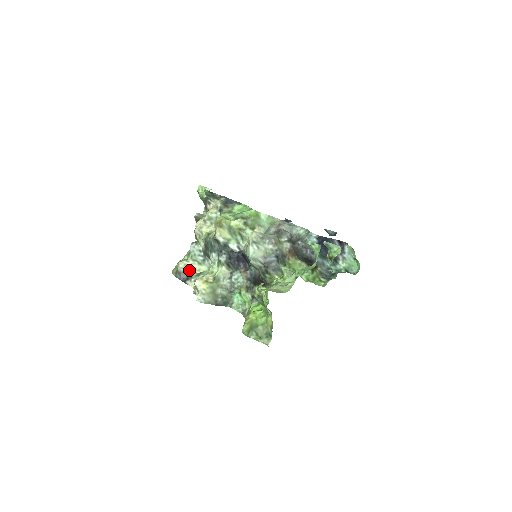
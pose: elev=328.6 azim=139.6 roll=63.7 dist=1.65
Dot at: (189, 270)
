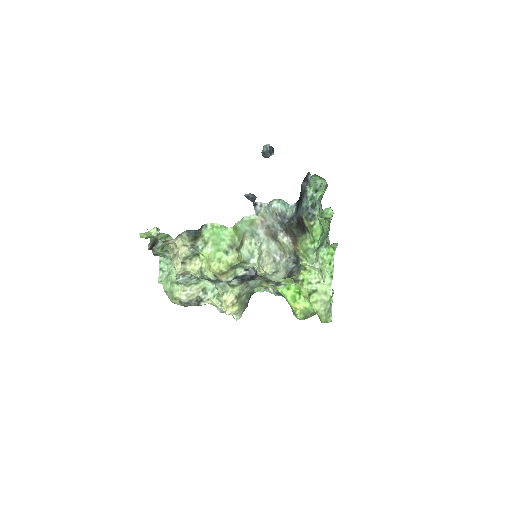
Dot at: (193, 295)
